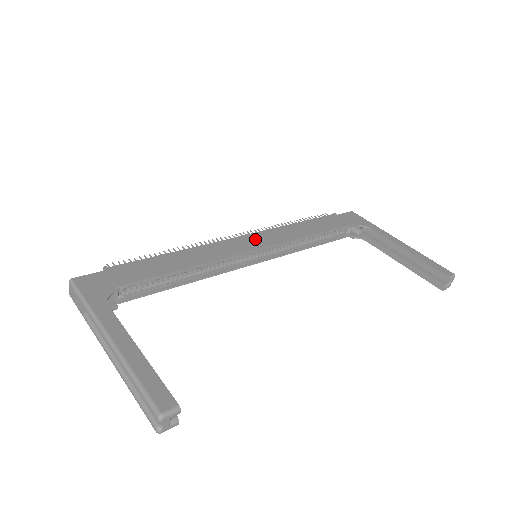
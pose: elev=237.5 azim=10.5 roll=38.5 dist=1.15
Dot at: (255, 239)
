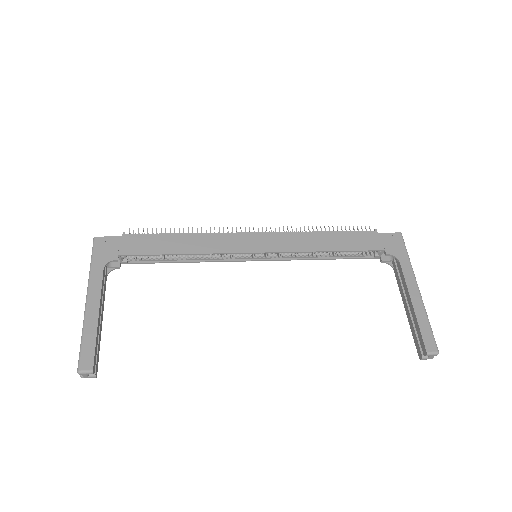
Dot at: (263, 240)
